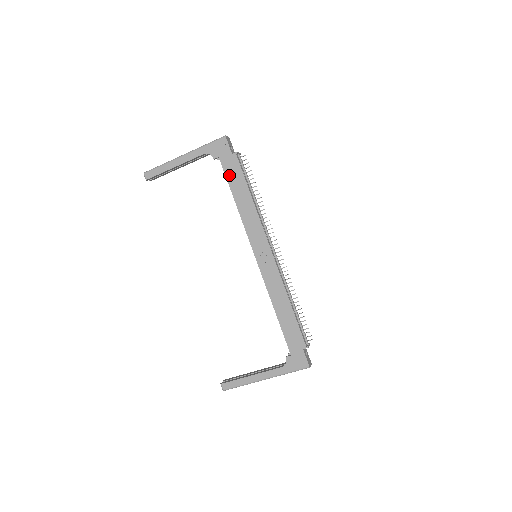
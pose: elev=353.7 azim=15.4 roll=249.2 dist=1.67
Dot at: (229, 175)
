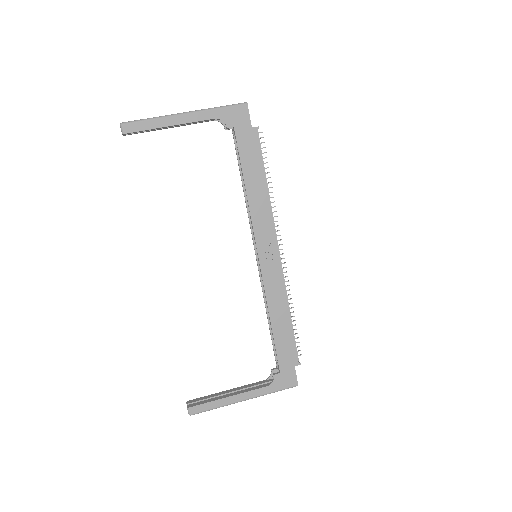
Dot at: (243, 153)
